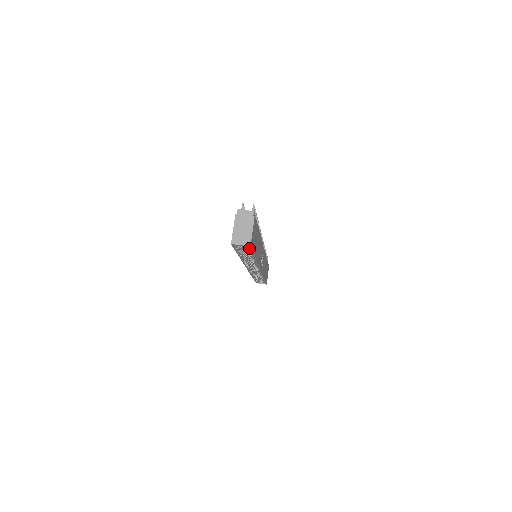
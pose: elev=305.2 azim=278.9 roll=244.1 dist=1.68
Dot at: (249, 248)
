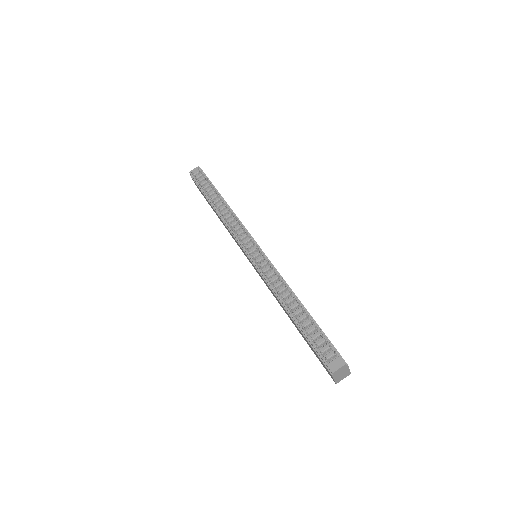
Dot at: occluded
